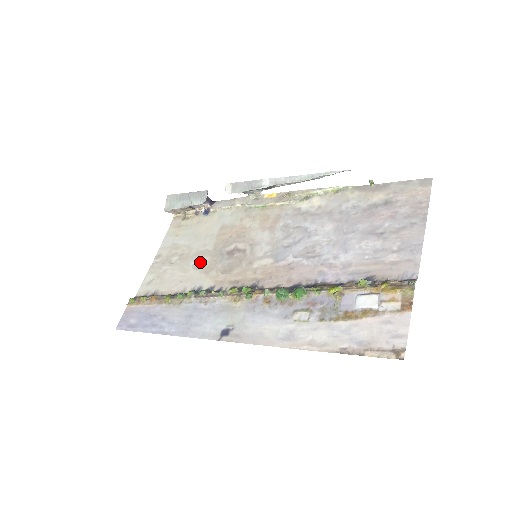
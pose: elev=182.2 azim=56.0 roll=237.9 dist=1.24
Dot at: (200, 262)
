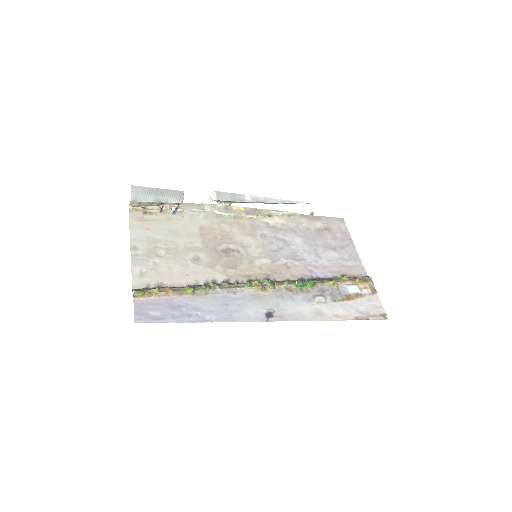
Dot at: (197, 257)
